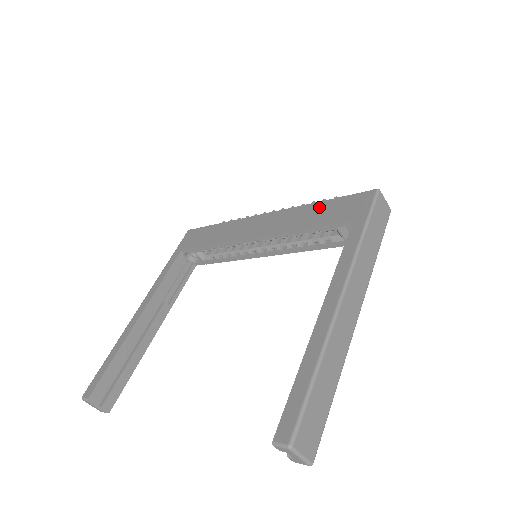
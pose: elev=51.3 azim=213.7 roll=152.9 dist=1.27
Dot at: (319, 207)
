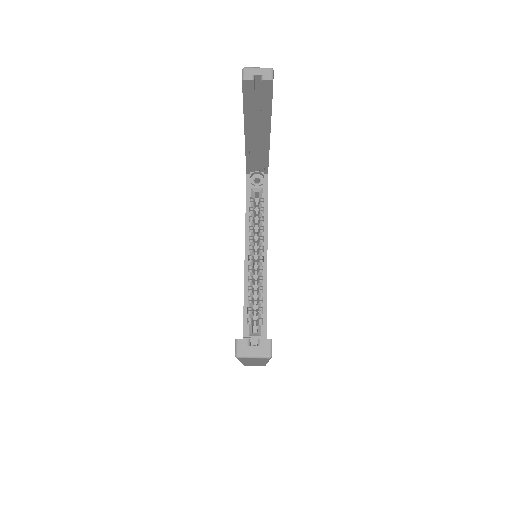
Dot at: occluded
